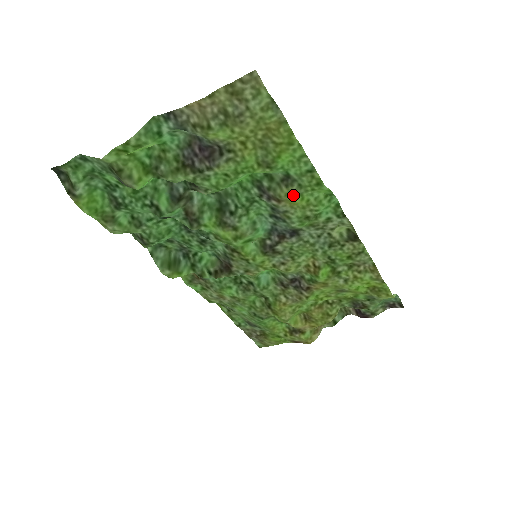
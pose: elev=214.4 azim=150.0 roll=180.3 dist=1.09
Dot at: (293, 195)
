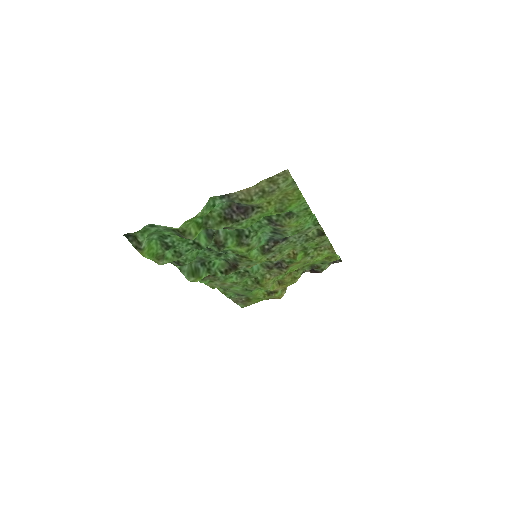
Dot at: (292, 222)
